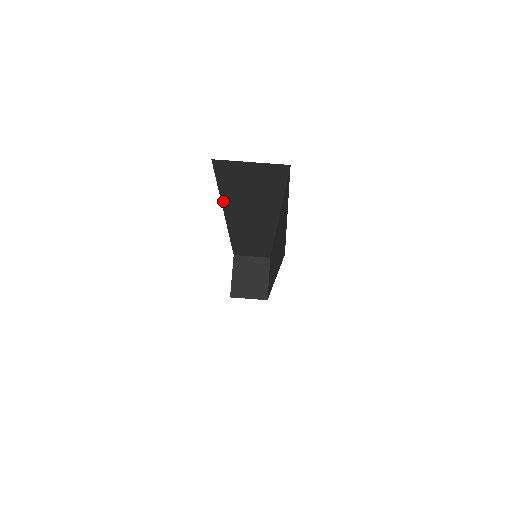
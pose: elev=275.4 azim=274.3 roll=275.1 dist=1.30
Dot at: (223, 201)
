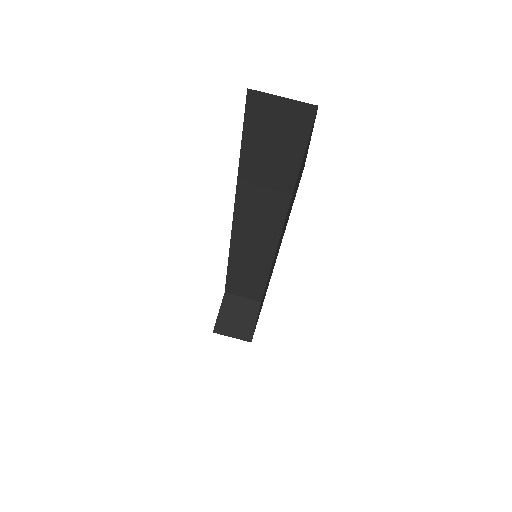
Dot at: (240, 173)
